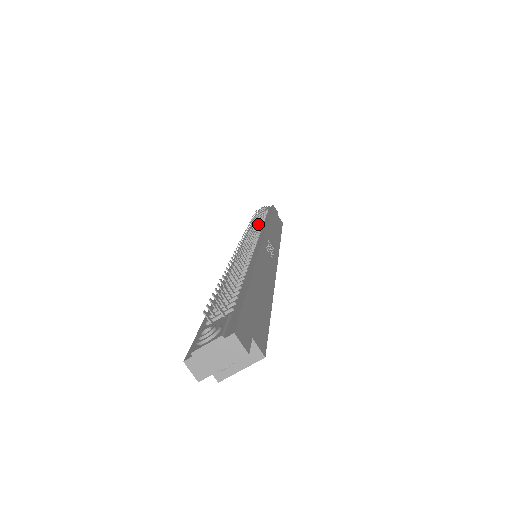
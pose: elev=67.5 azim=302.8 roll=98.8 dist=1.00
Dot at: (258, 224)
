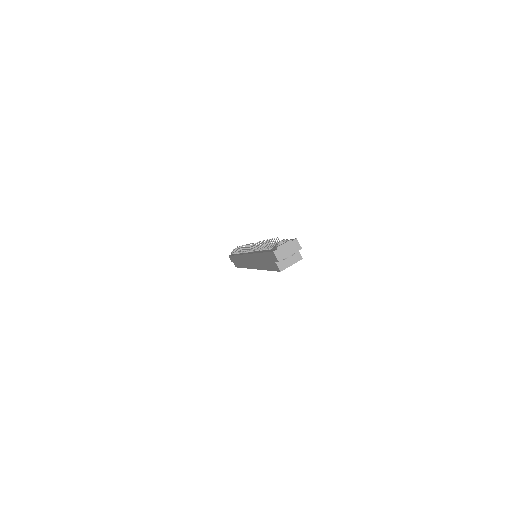
Dot at: occluded
